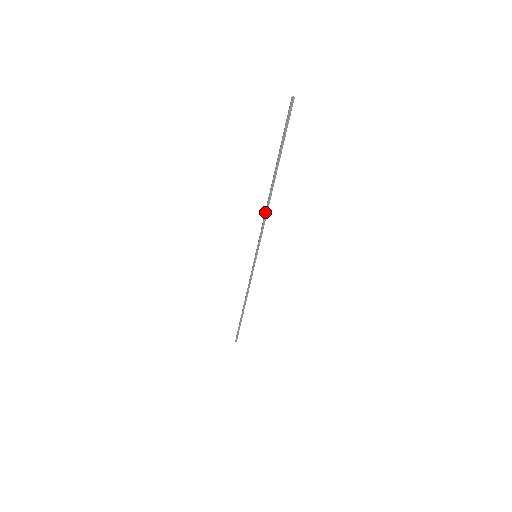
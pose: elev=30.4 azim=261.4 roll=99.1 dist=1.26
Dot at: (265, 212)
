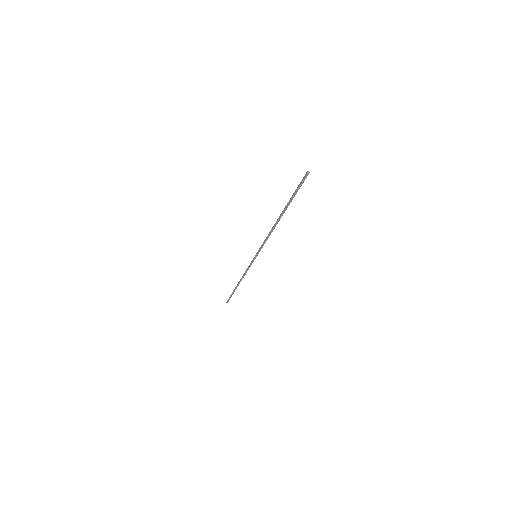
Dot at: (270, 232)
